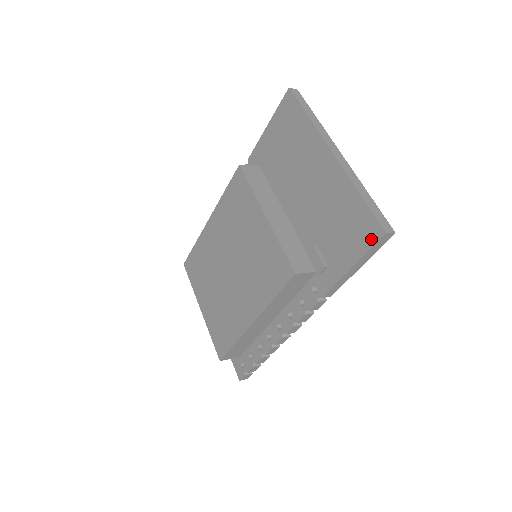
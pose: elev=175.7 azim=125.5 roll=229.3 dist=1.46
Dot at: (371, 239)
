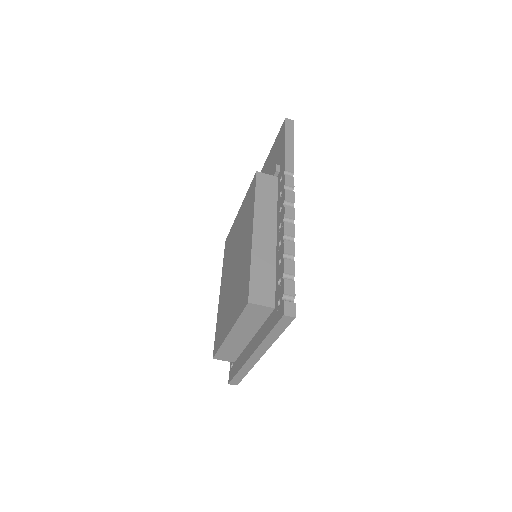
Dot at: (283, 129)
